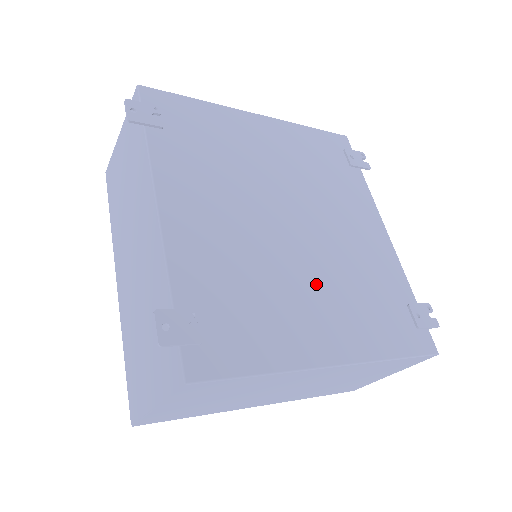
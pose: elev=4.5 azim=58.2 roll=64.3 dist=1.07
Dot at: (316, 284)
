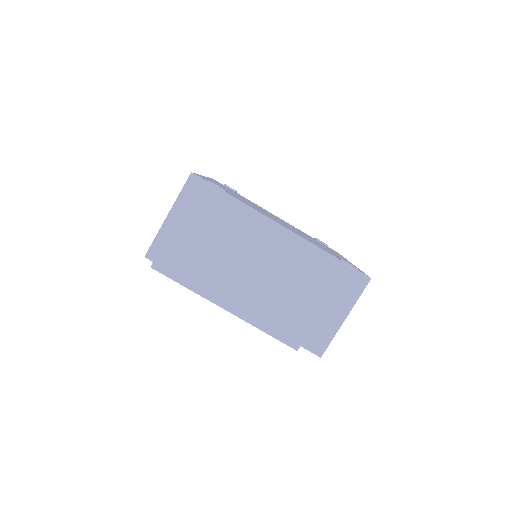
Dot at: (313, 240)
